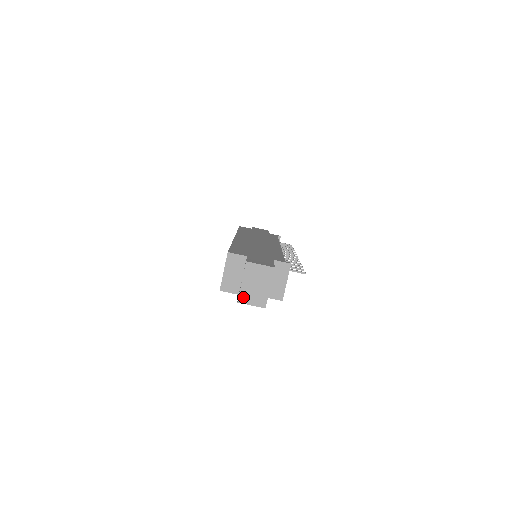
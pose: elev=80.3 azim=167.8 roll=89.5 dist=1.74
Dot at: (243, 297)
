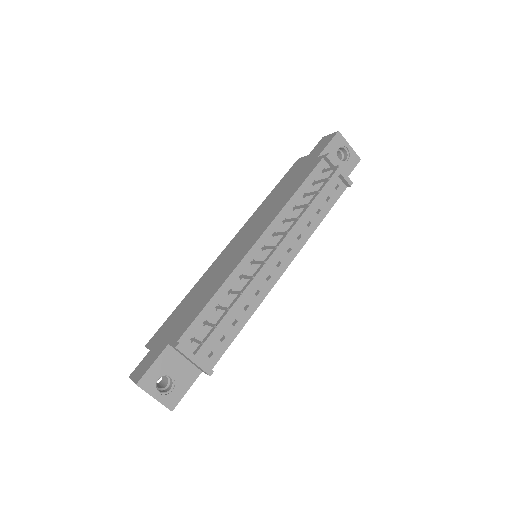
Dot at: occluded
